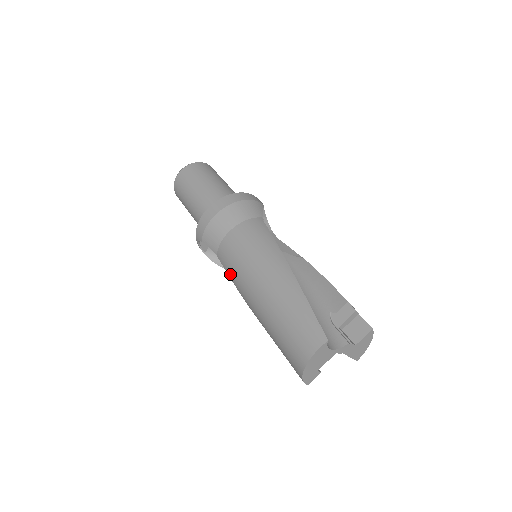
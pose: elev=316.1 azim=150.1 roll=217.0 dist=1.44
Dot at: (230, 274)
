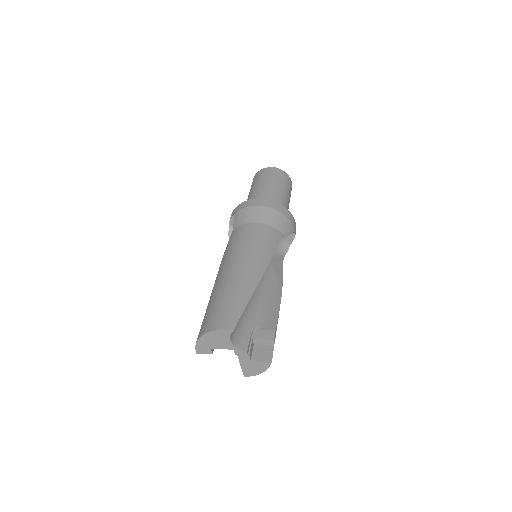
Dot at: (227, 247)
